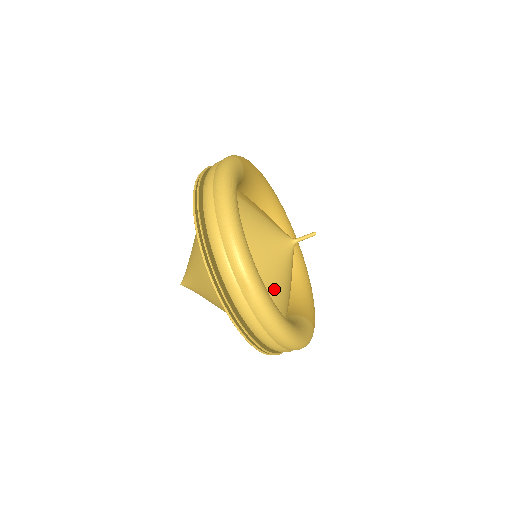
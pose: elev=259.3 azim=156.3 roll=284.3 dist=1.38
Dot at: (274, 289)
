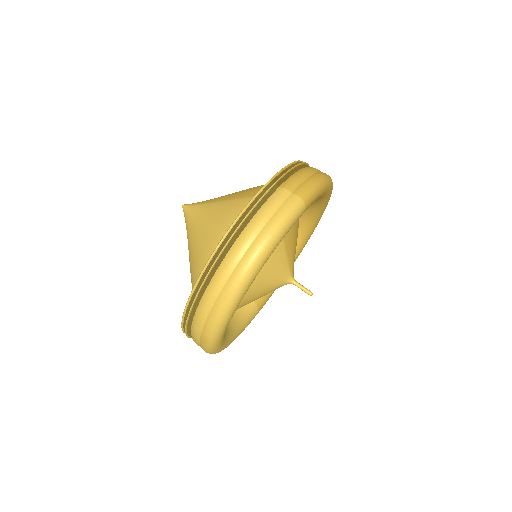
Dot at: occluded
